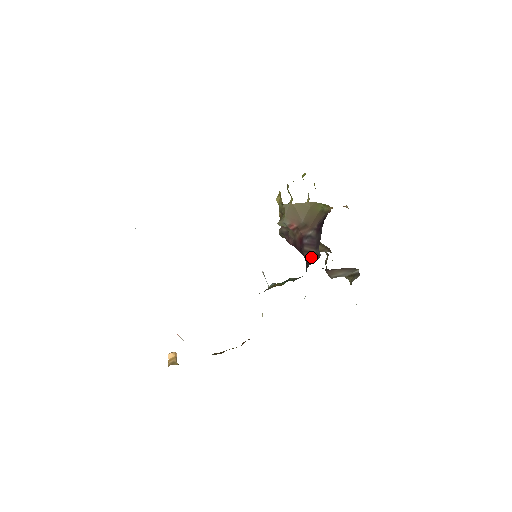
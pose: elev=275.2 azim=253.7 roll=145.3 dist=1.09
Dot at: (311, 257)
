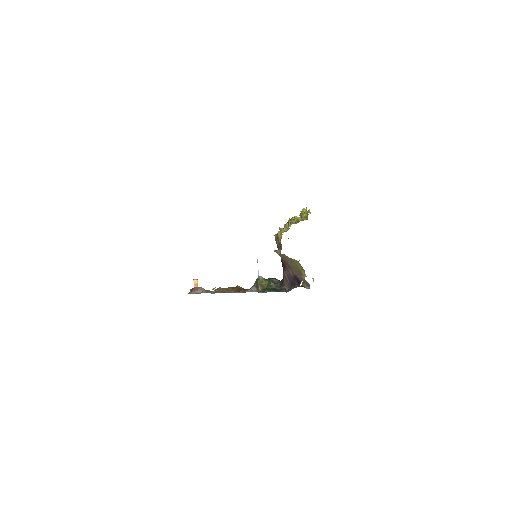
Dot at: (286, 283)
